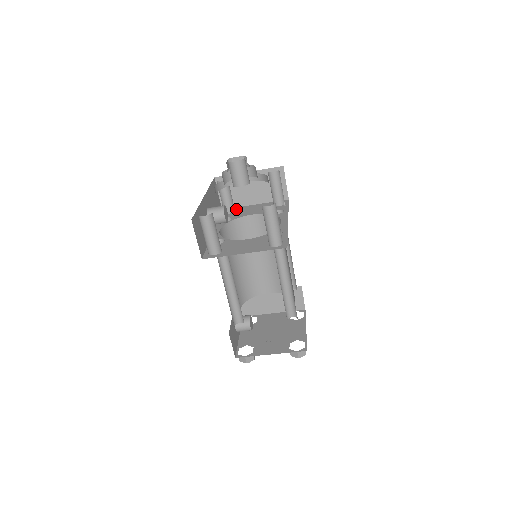
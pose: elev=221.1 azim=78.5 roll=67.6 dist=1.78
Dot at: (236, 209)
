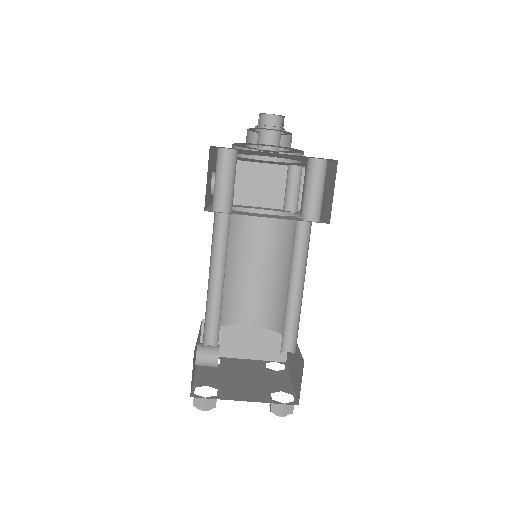
Dot at: occluded
